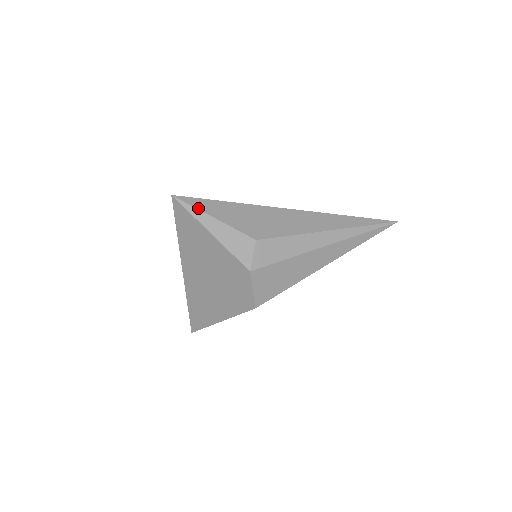
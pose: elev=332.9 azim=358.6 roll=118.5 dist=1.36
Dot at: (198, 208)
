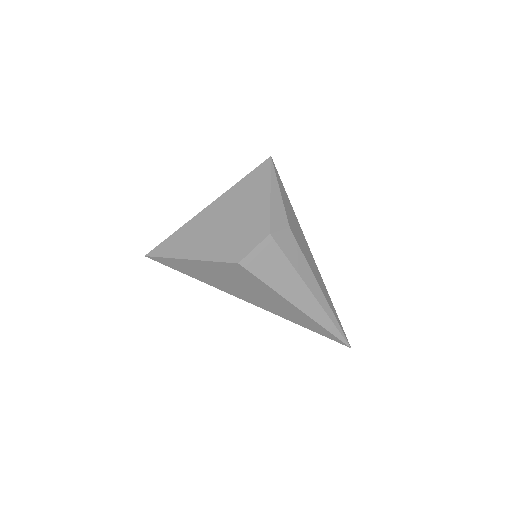
Dot at: (277, 177)
